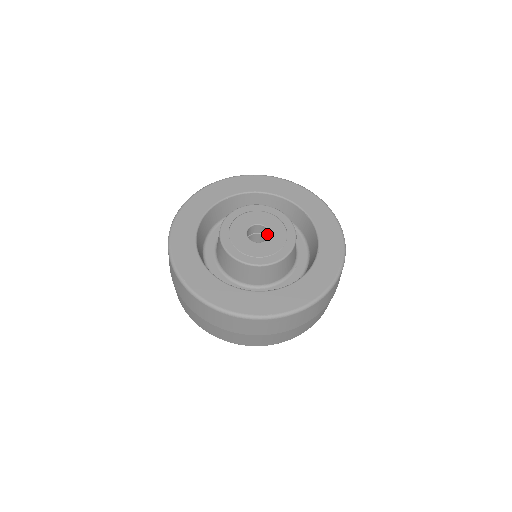
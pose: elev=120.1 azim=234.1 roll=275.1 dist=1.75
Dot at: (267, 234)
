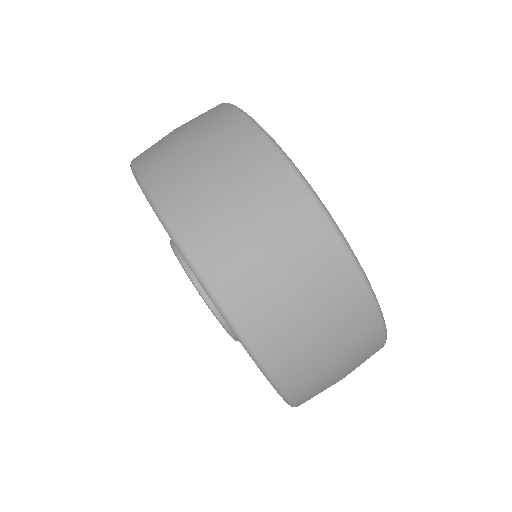
Dot at: occluded
